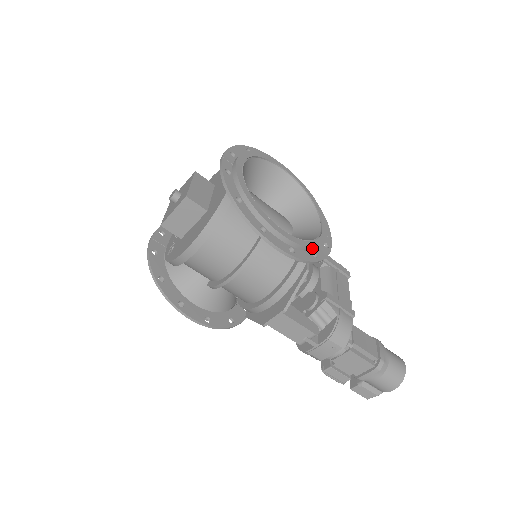
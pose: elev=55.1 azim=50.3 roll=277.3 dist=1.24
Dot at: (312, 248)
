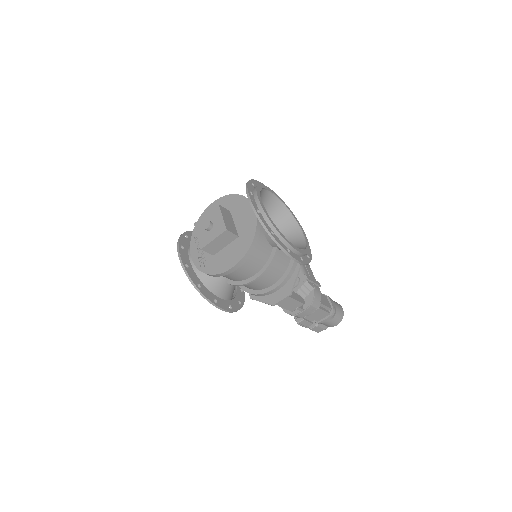
Dot at: occluded
